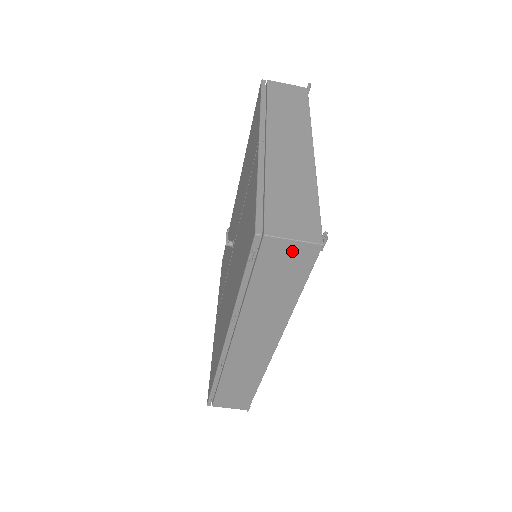
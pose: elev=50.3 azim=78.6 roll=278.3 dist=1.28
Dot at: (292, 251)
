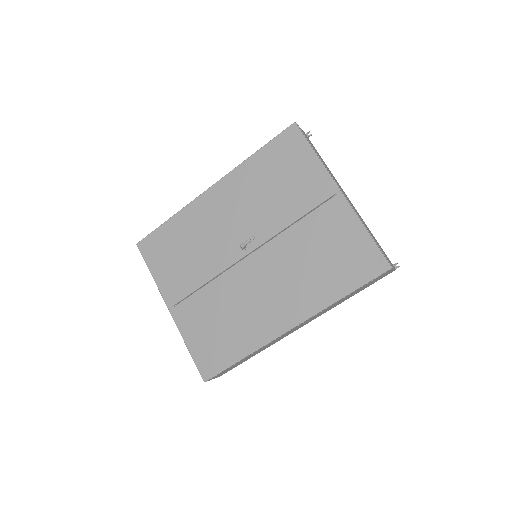
Dot at: occluded
